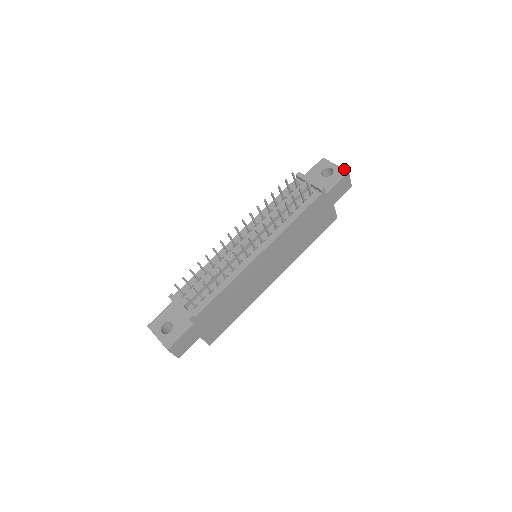
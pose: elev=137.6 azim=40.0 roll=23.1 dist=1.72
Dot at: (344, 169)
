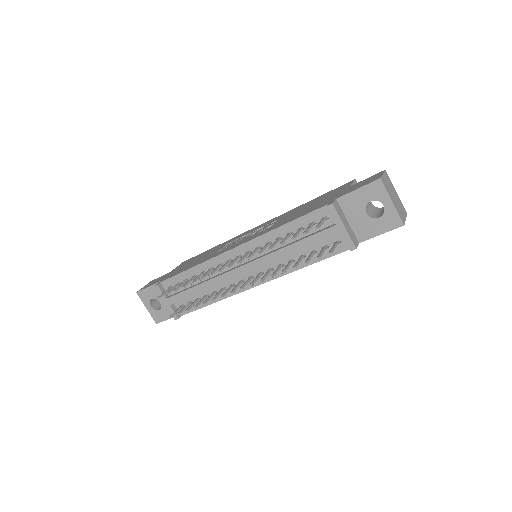
Dot at: (400, 218)
